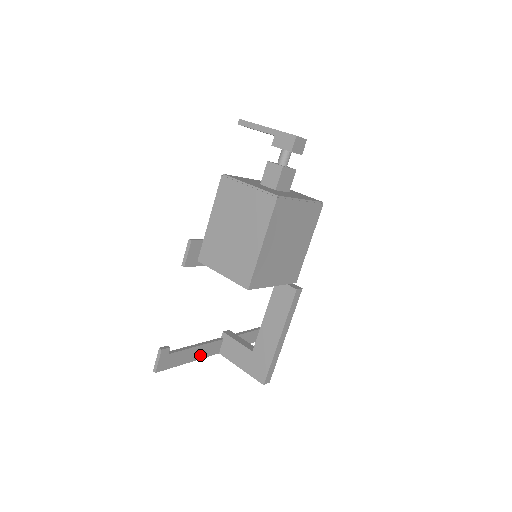
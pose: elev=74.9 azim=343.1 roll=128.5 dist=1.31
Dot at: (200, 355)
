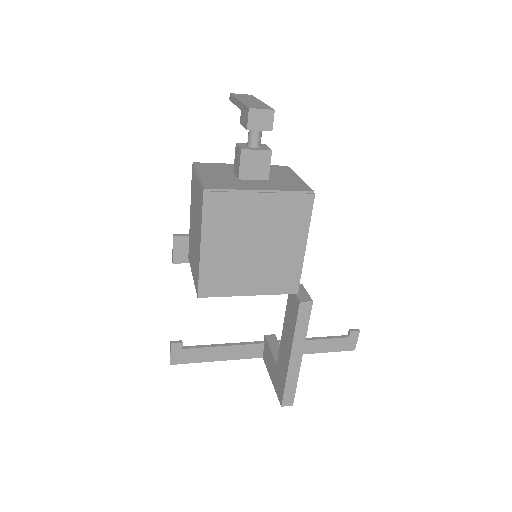
Dot at: (232, 356)
